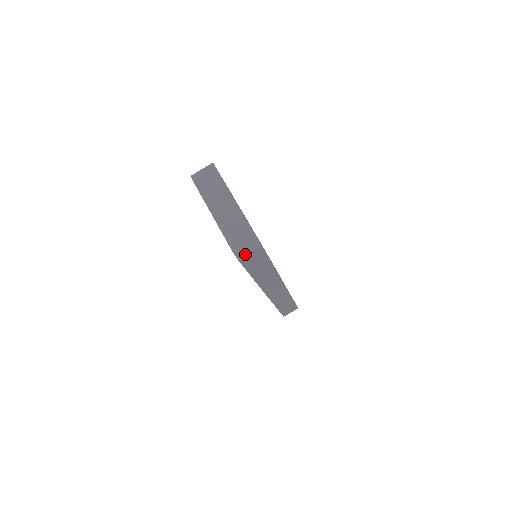
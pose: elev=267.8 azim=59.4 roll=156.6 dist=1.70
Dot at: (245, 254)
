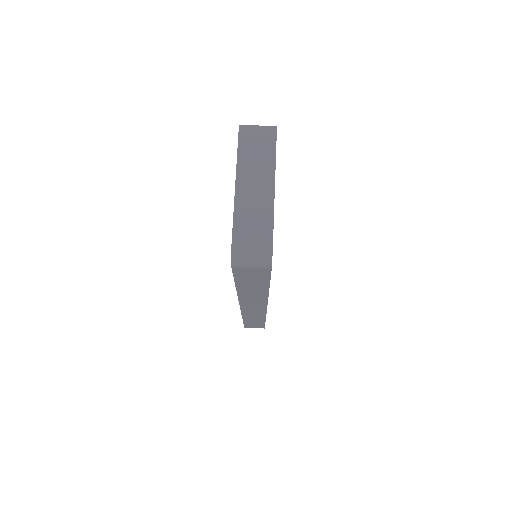
Dot at: (244, 265)
